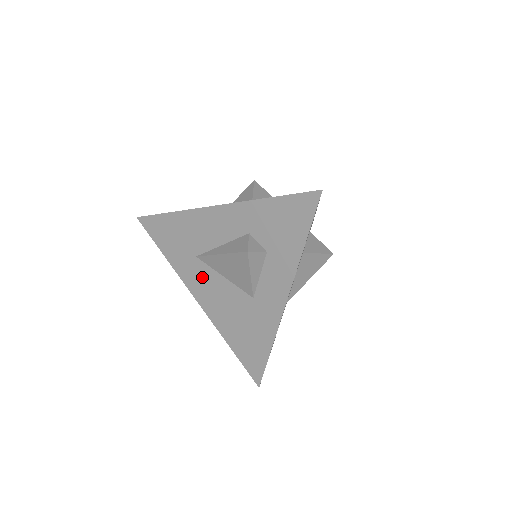
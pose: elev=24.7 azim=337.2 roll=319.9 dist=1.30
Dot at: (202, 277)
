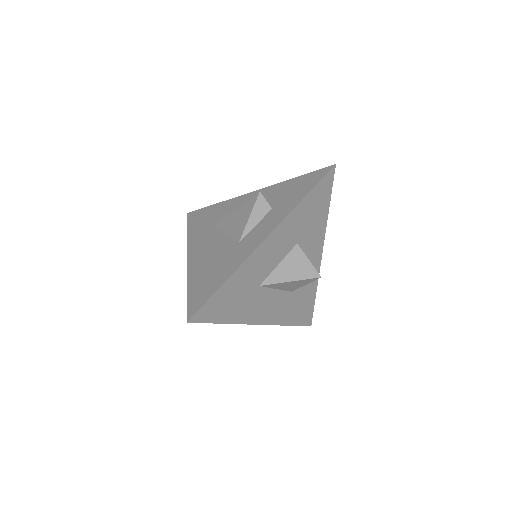
Dot at: (206, 239)
